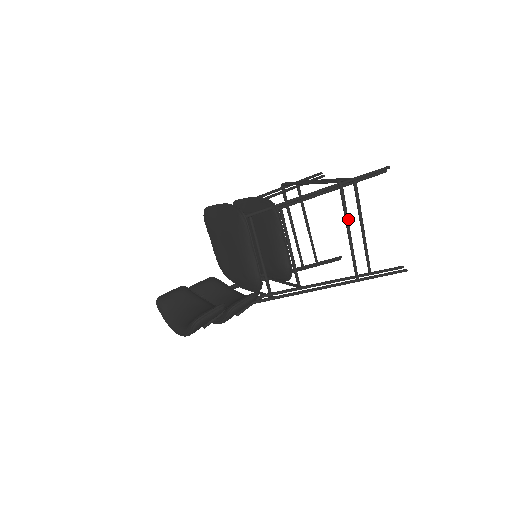
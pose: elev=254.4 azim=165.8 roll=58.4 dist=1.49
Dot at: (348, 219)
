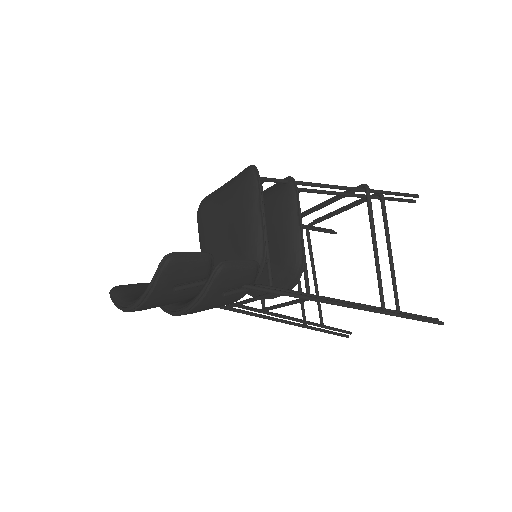
Dot at: (374, 229)
